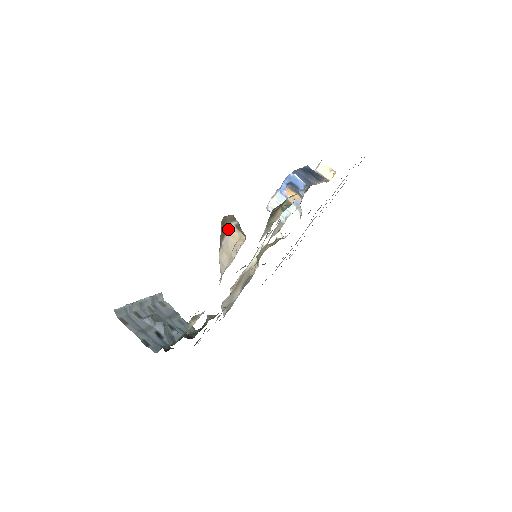
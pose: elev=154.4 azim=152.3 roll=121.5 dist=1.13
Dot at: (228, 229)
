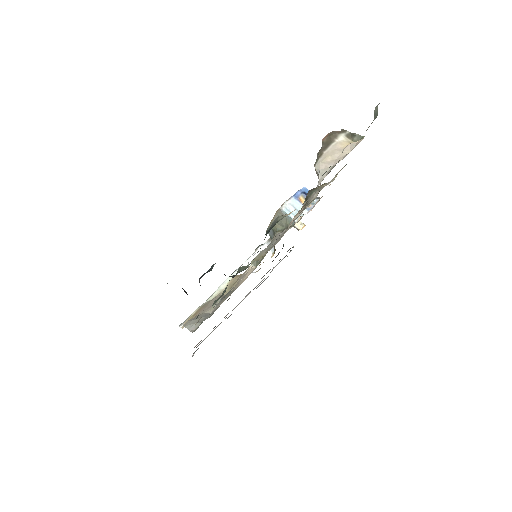
Dot at: (336, 139)
